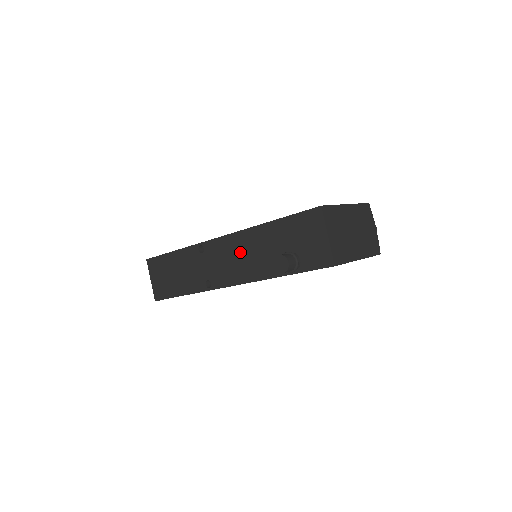
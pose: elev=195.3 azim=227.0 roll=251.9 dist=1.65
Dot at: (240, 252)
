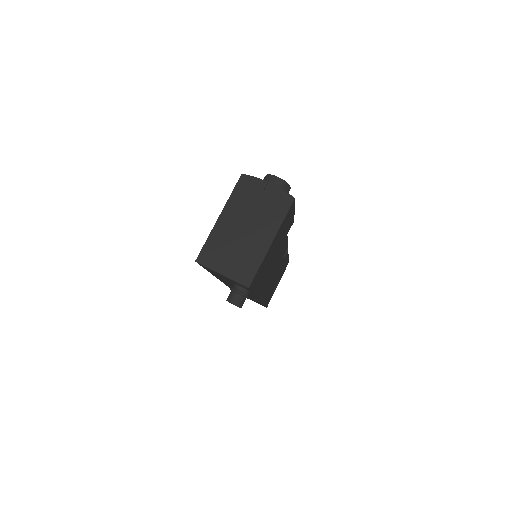
Dot at: occluded
